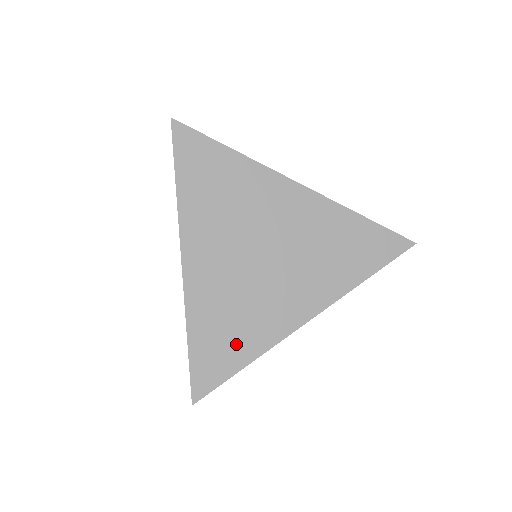
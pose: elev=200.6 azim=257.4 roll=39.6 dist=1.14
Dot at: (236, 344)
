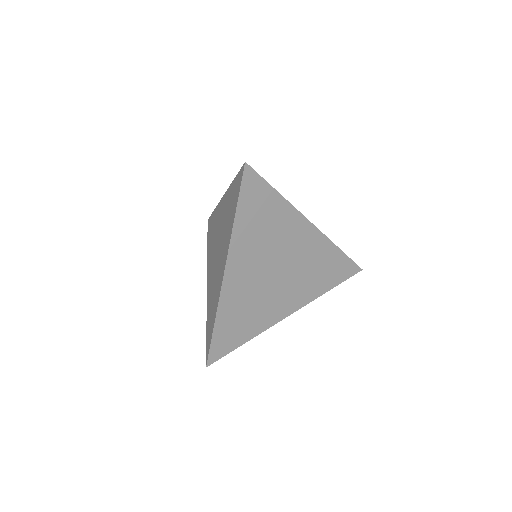
Dot at: (243, 329)
